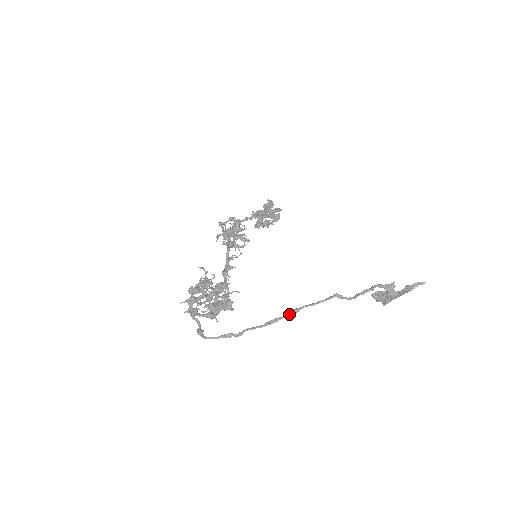
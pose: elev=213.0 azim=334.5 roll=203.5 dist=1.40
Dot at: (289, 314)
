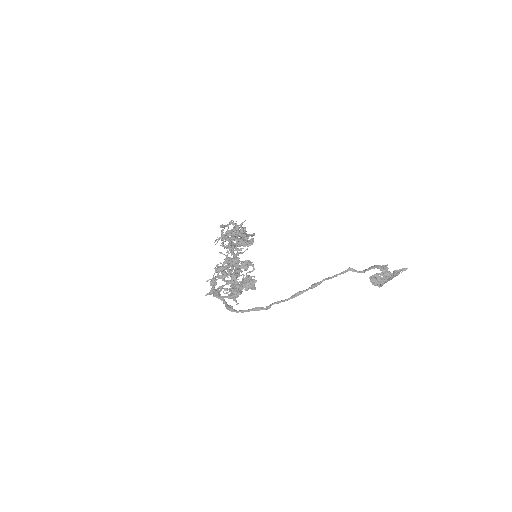
Dot at: (311, 287)
